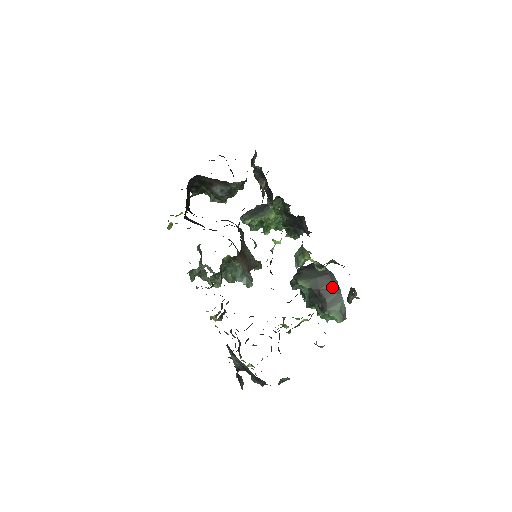
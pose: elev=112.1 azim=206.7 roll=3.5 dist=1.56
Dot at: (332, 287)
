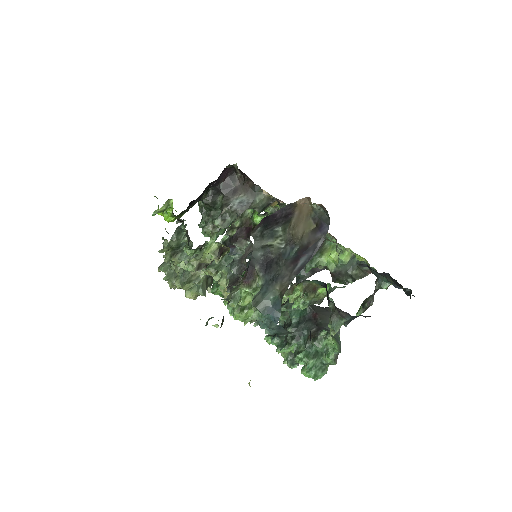
Dot at: occluded
